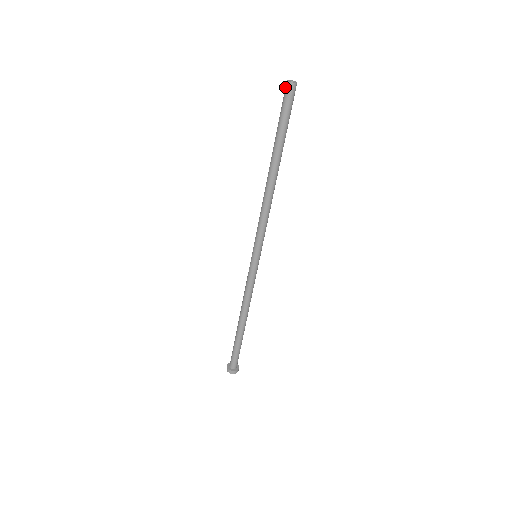
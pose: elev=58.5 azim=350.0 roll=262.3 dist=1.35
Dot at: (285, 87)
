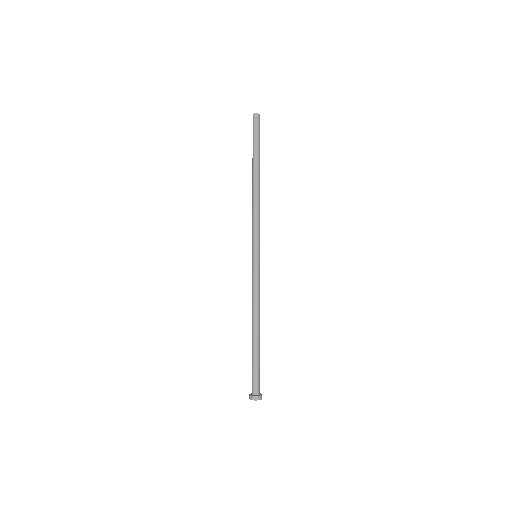
Dot at: (253, 118)
